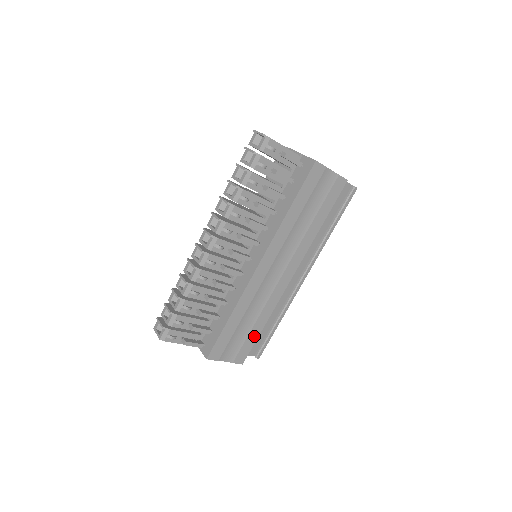
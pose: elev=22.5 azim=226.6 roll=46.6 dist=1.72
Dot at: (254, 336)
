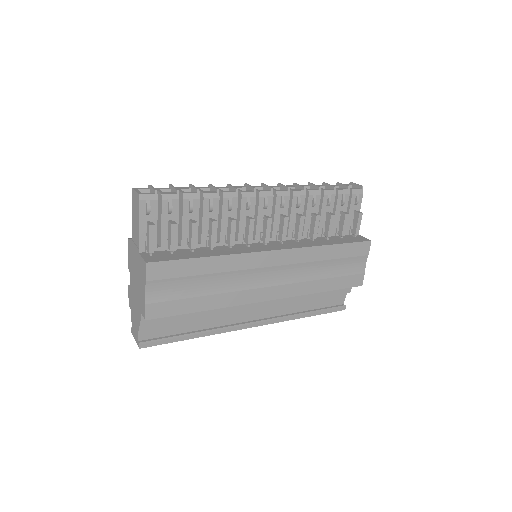
Dot at: (189, 307)
